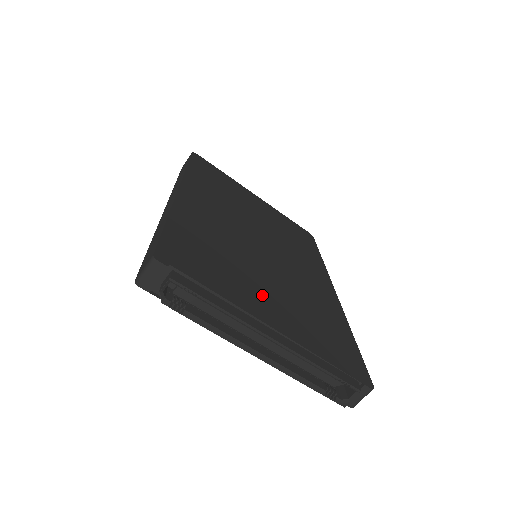
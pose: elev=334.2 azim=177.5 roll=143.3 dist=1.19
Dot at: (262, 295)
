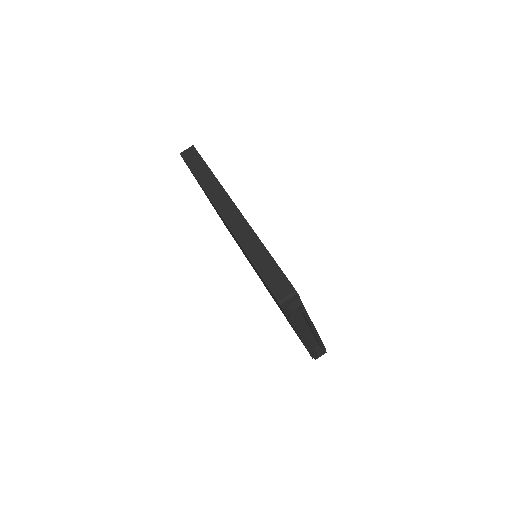
Dot at: occluded
